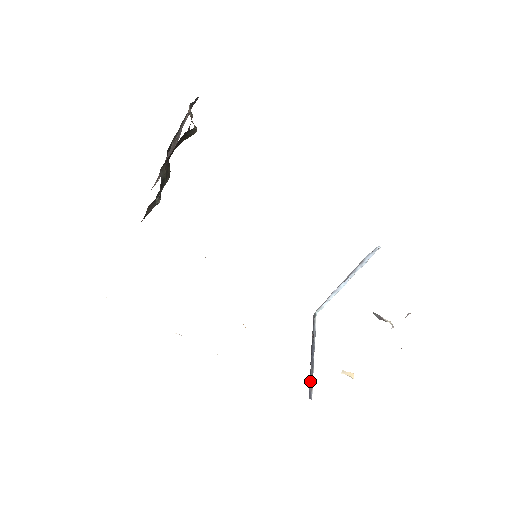
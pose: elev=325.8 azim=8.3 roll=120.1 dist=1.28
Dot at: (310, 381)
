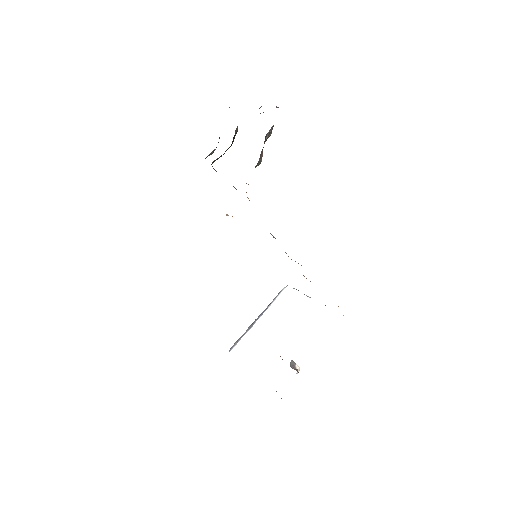
Dot at: (239, 339)
